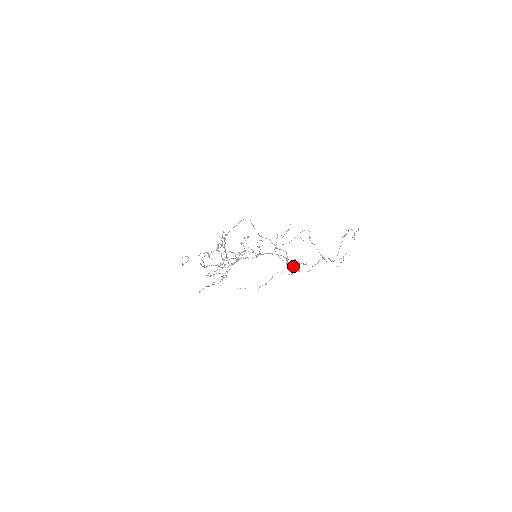
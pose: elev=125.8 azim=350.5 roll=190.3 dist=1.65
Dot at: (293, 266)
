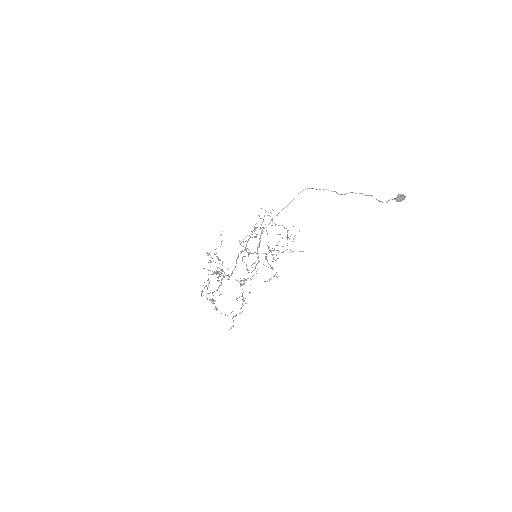
Dot at: (403, 196)
